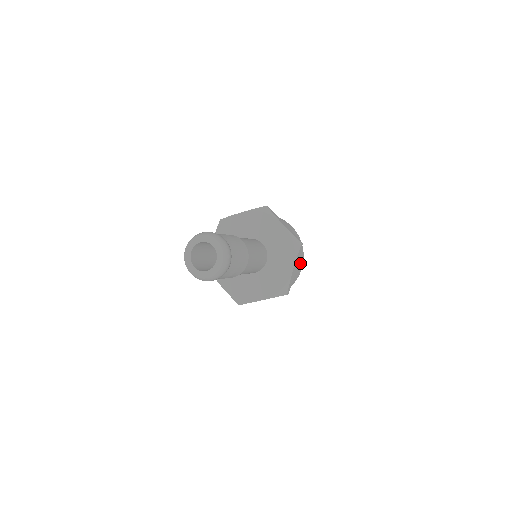
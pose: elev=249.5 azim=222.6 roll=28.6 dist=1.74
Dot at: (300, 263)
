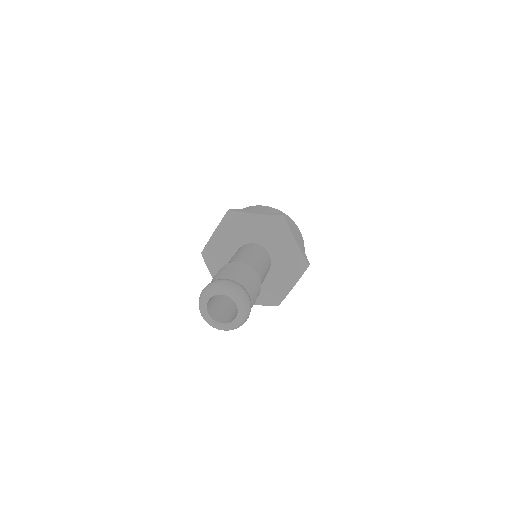
Dot at: (296, 230)
